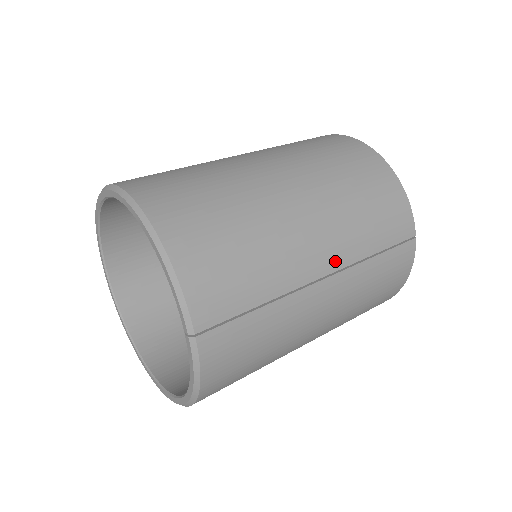
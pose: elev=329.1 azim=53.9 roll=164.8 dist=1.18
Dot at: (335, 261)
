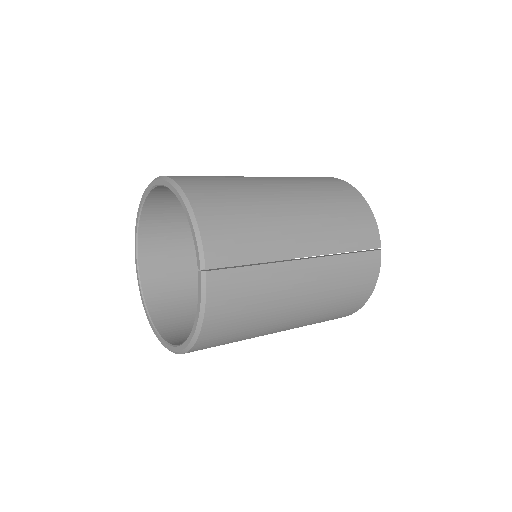
Dot at: (315, 248)
